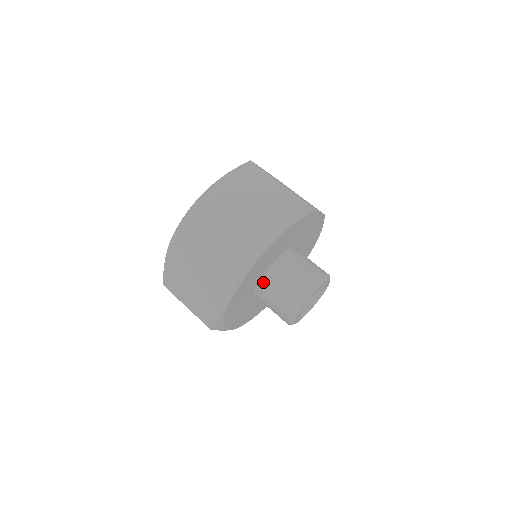
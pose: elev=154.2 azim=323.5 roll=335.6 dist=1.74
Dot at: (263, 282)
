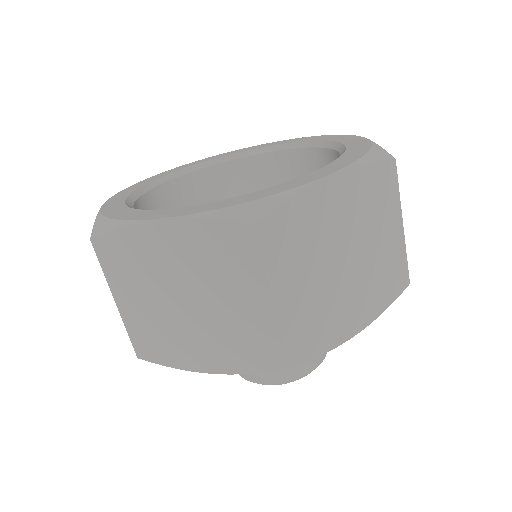
Dot at: occluded
